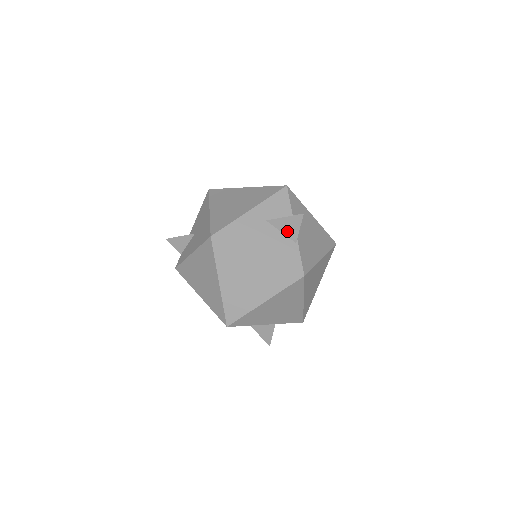
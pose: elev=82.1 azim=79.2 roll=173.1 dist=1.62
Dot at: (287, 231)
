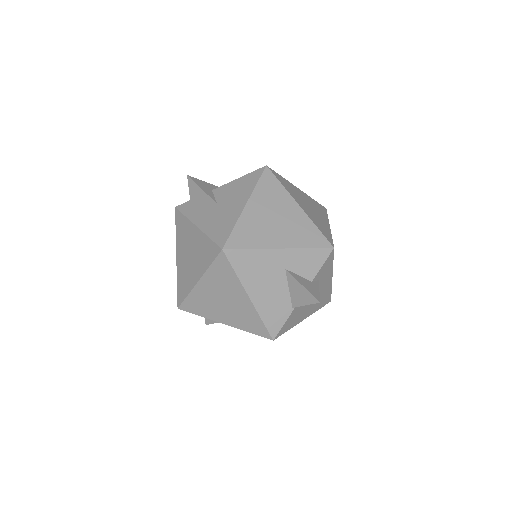
Dot at: (294, 294)
